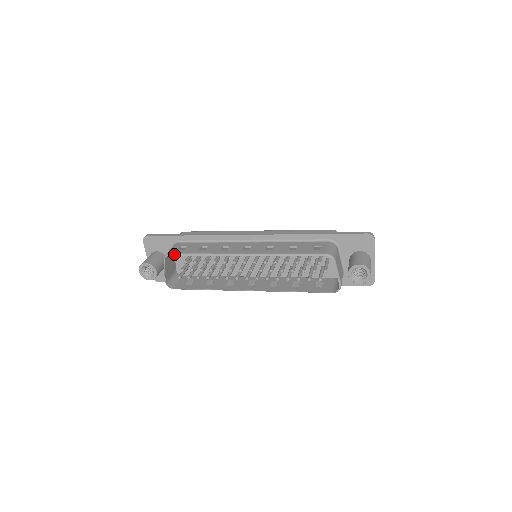
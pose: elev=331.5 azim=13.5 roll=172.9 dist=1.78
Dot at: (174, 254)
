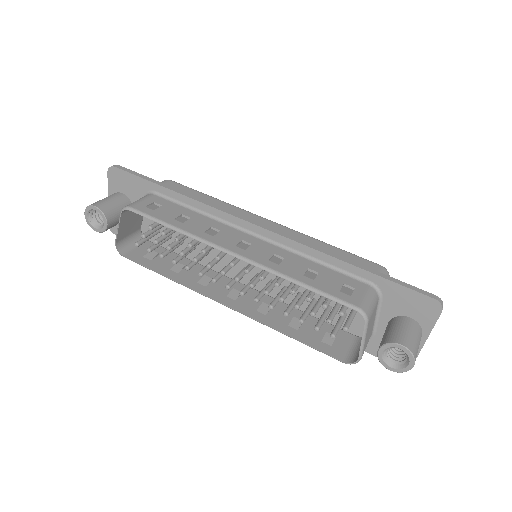
Dot at: (136, 211)
